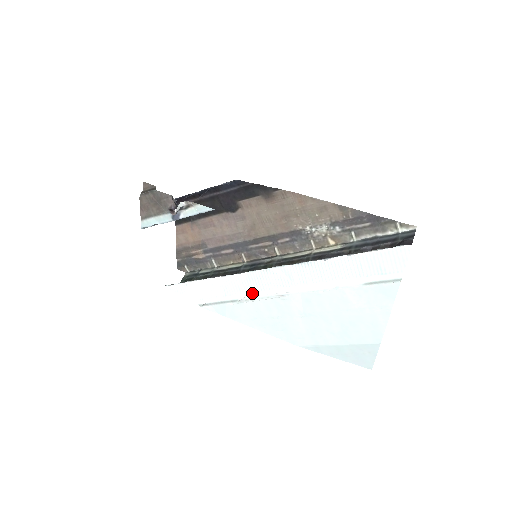
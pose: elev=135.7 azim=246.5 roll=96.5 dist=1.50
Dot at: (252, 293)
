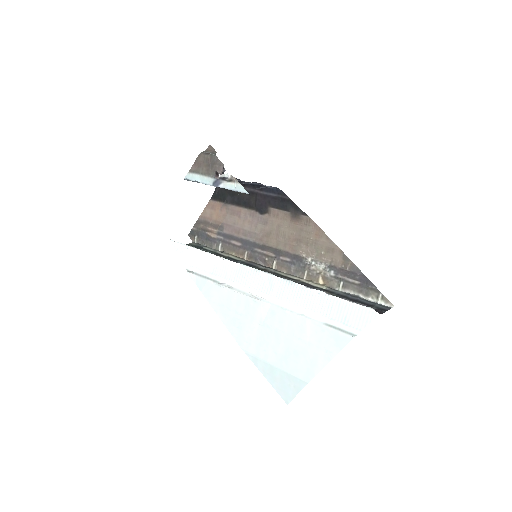
Dot at: (234, 283)
